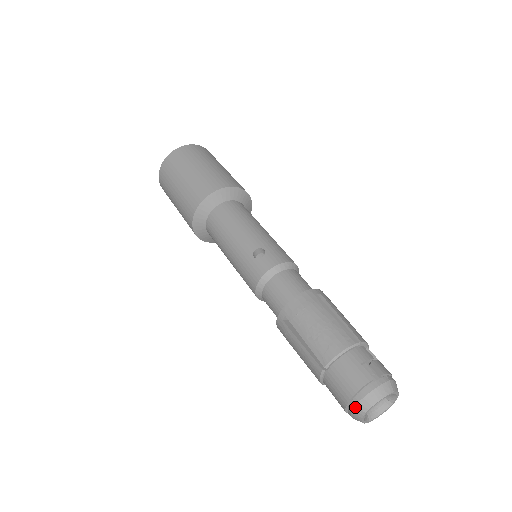
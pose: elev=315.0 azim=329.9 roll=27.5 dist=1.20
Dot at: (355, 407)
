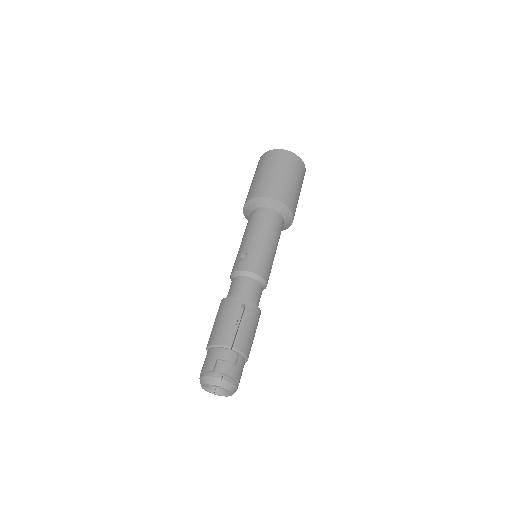
Dot at: (199, 378)
